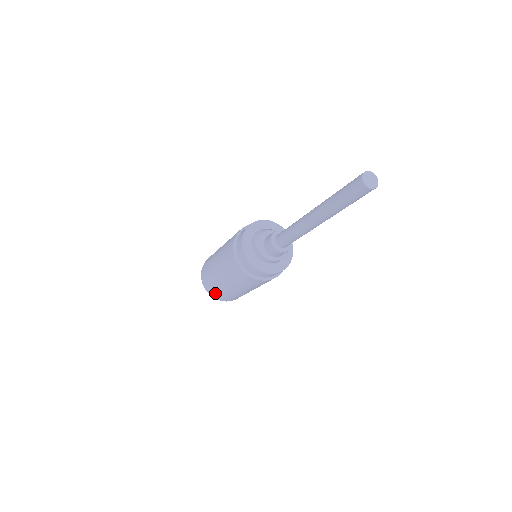
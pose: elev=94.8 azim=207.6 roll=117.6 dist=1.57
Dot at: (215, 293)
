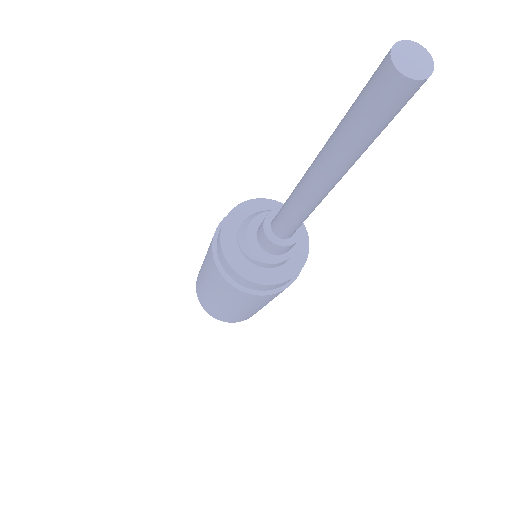
Dot at: (240, 319)
